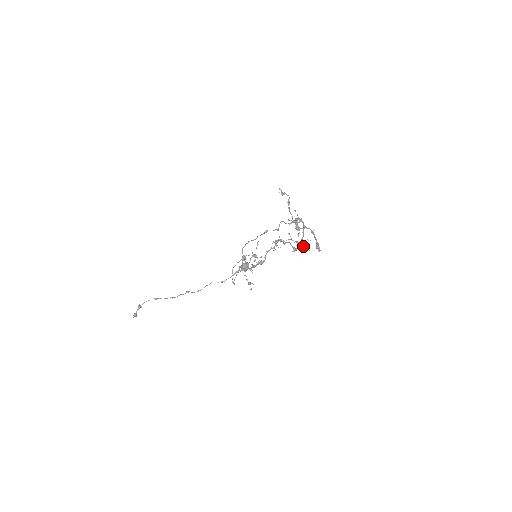
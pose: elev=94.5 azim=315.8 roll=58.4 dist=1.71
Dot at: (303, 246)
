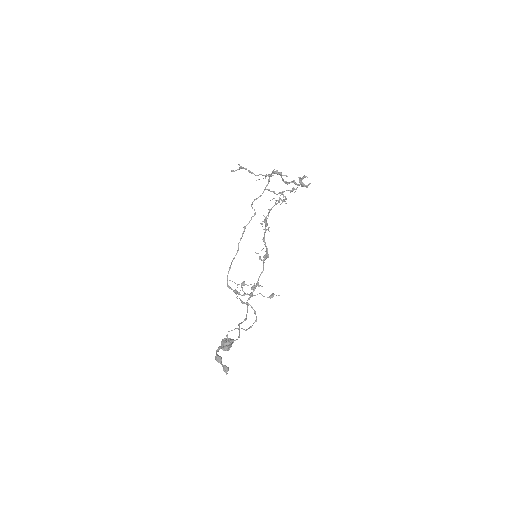
Dot at: (300, 177)
